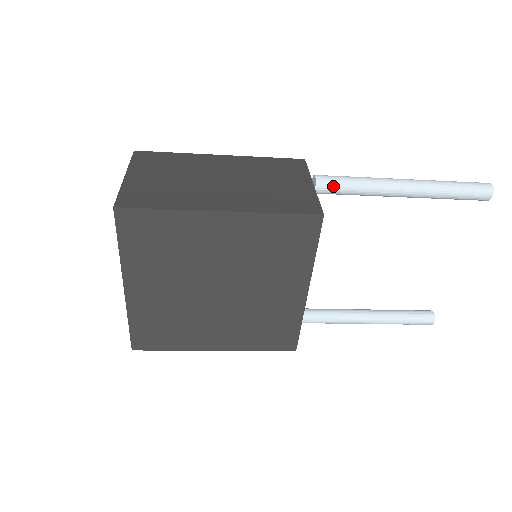
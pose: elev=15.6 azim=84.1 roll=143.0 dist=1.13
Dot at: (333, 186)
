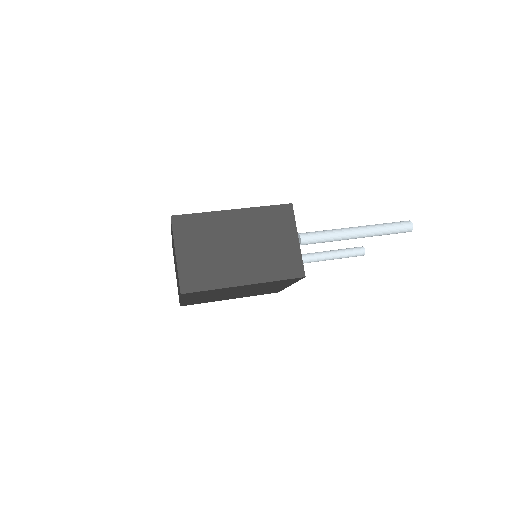
Dot at: (311, 243)
